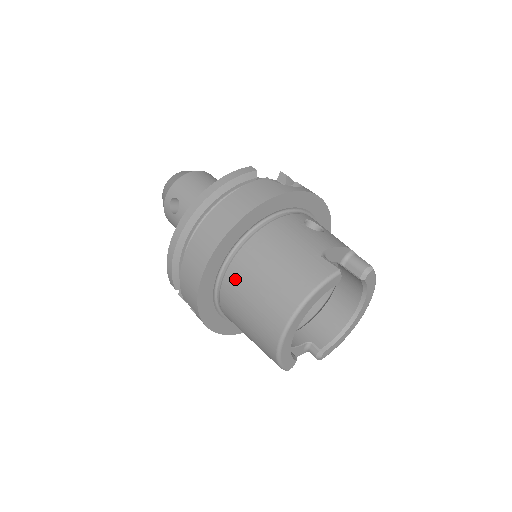
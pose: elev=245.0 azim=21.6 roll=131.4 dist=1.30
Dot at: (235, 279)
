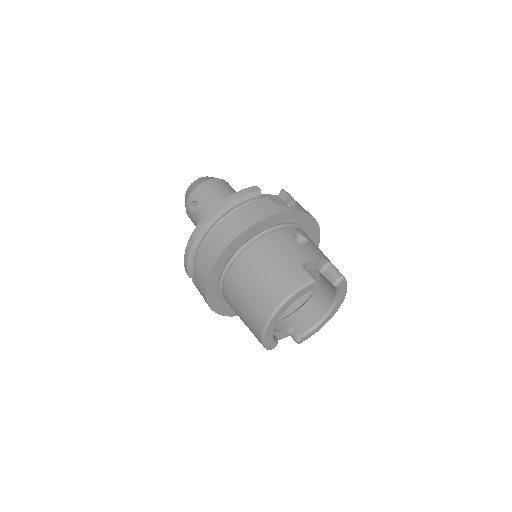
Dot at: (235, 277)
